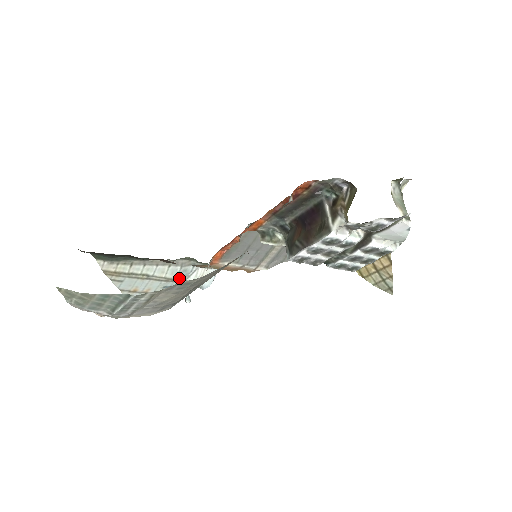
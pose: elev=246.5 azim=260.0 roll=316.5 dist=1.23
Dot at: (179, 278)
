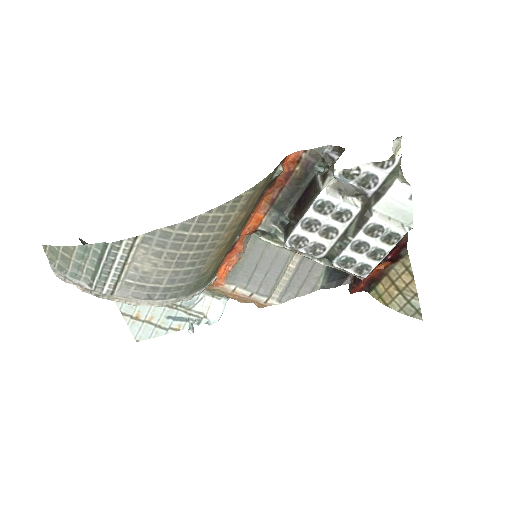
Dot at: (184, 305)
